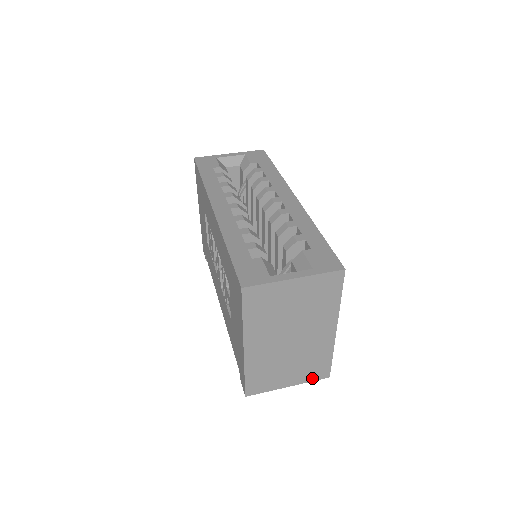
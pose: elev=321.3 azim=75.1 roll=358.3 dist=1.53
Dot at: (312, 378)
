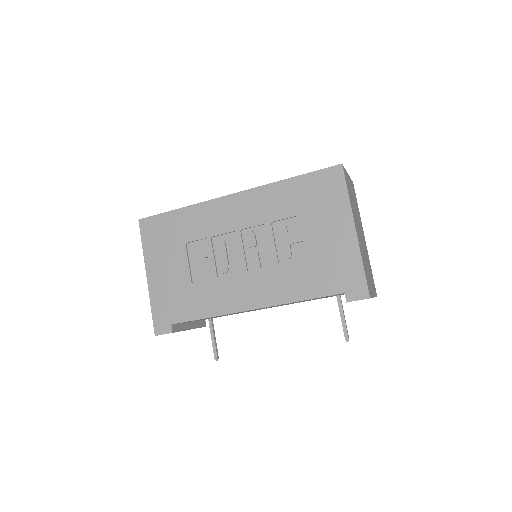
Dot at: (375, 293)
